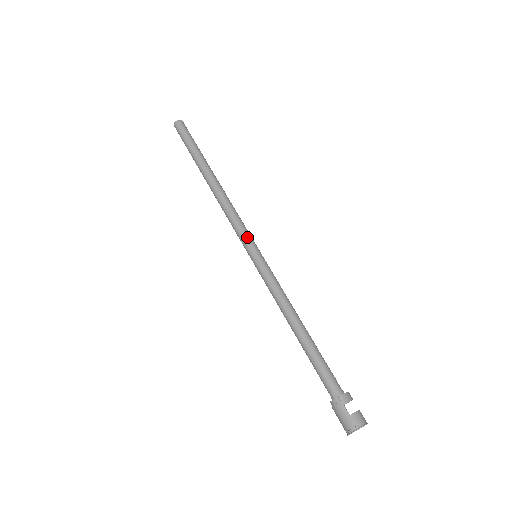
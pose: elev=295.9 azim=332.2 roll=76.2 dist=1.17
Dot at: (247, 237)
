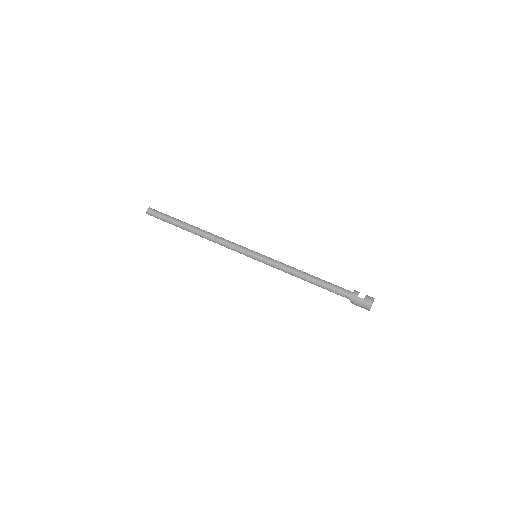
Dot at: (244, 249)
